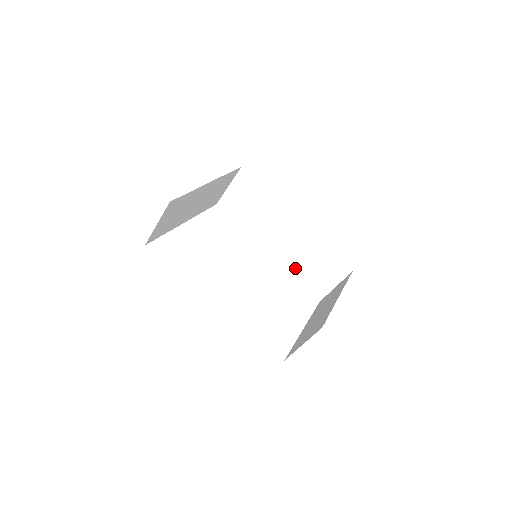
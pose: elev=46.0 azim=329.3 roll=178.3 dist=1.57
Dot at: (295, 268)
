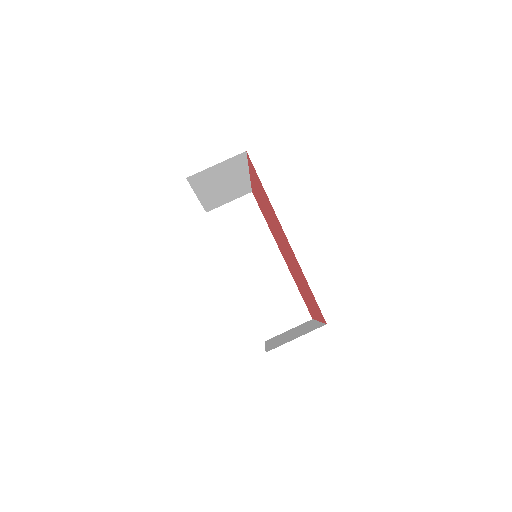
Dot at: (256, 300)
